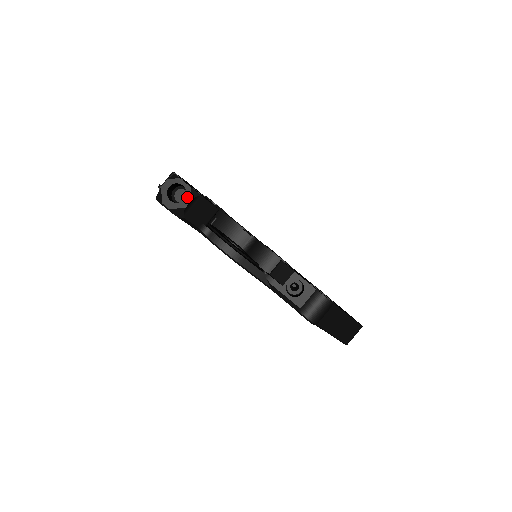
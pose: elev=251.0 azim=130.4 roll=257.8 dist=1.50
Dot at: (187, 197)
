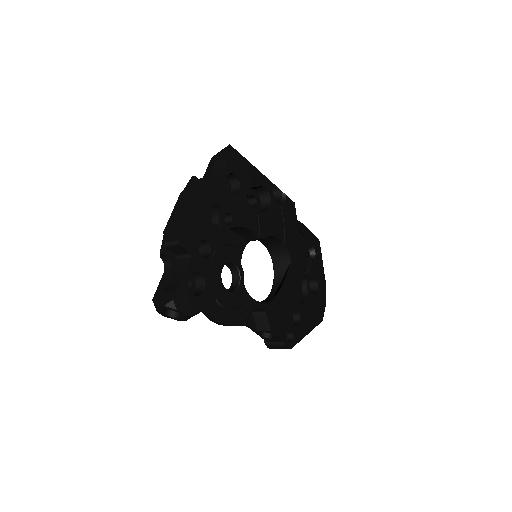
Dot at: (182, 319)
